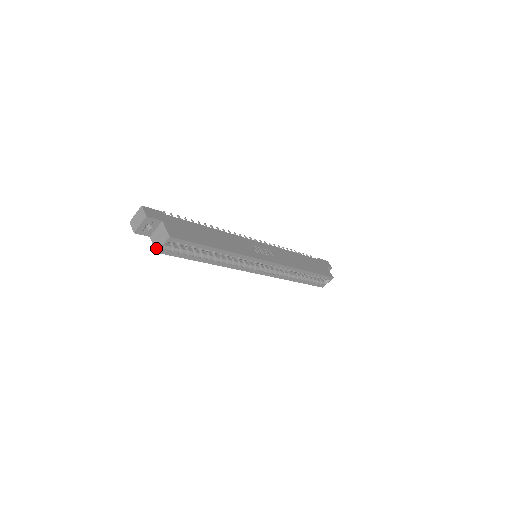
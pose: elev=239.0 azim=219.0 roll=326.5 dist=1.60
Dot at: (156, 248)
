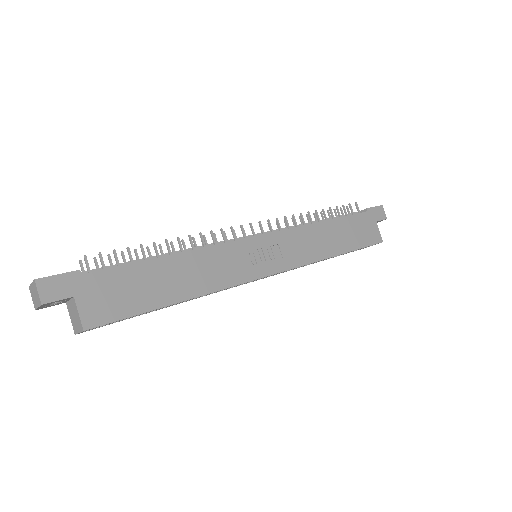
Dot at: (73, 328)
